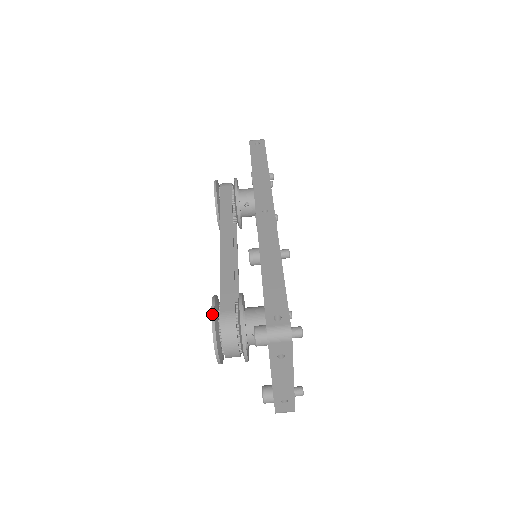
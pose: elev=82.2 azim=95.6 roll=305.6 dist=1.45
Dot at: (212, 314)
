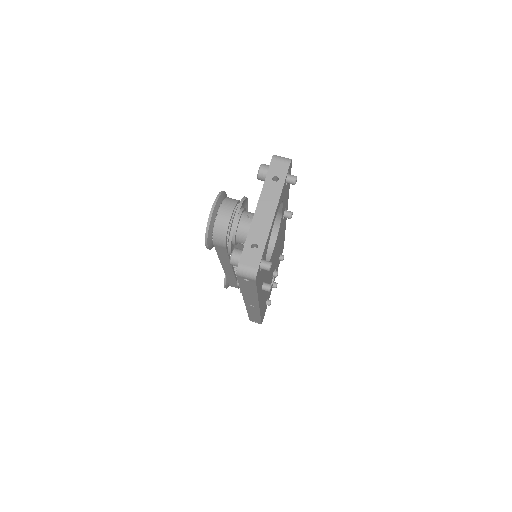
Dot at: occluded
